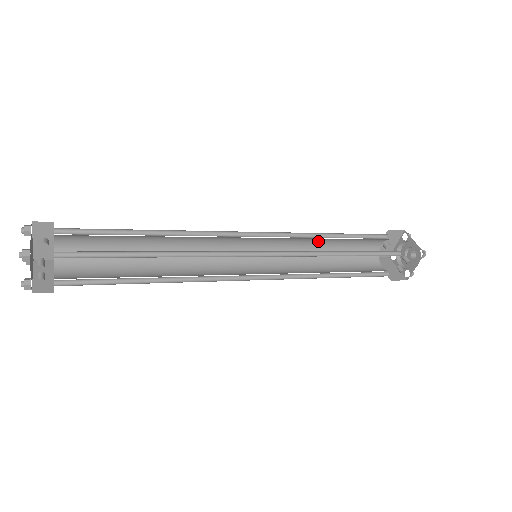
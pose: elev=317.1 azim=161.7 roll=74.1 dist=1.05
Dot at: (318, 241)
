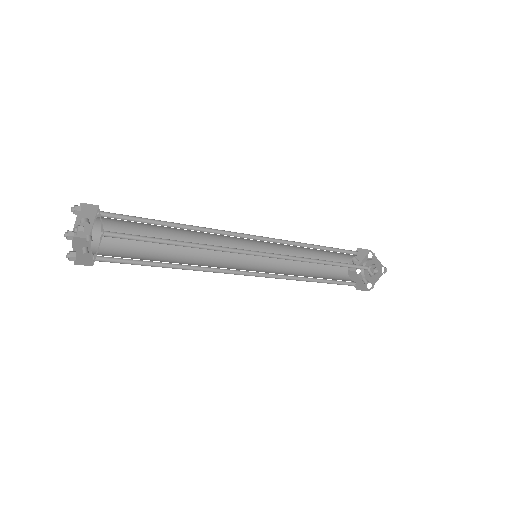
Dot at: (304, 250)
